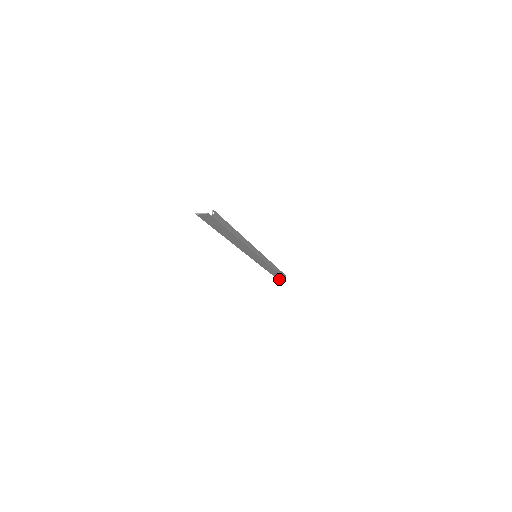
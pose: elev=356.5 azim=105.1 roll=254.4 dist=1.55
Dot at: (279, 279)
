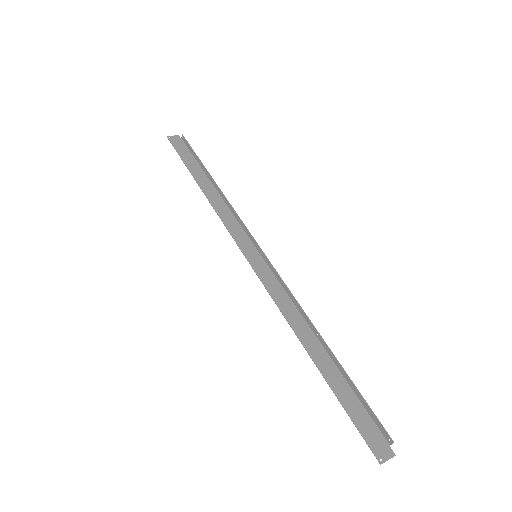
Dot at: occluded
